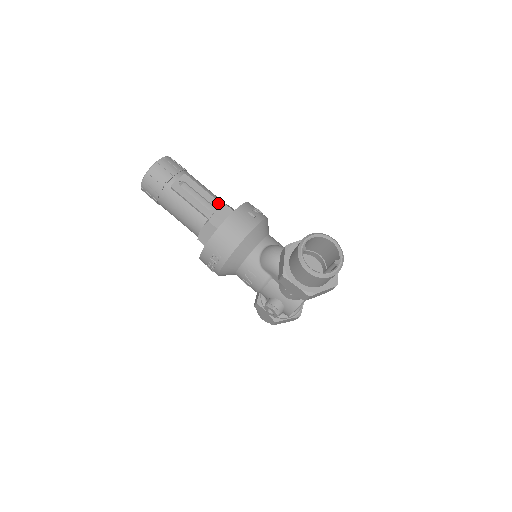
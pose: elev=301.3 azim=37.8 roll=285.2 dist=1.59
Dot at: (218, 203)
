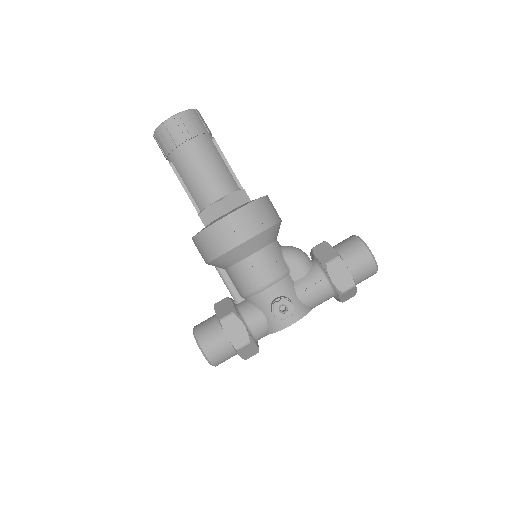
Dot at: occluded
